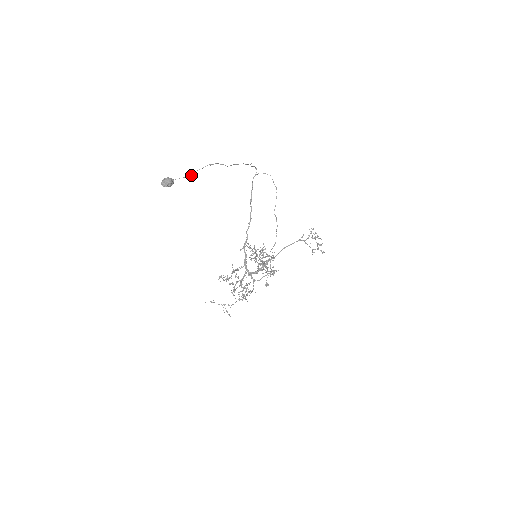
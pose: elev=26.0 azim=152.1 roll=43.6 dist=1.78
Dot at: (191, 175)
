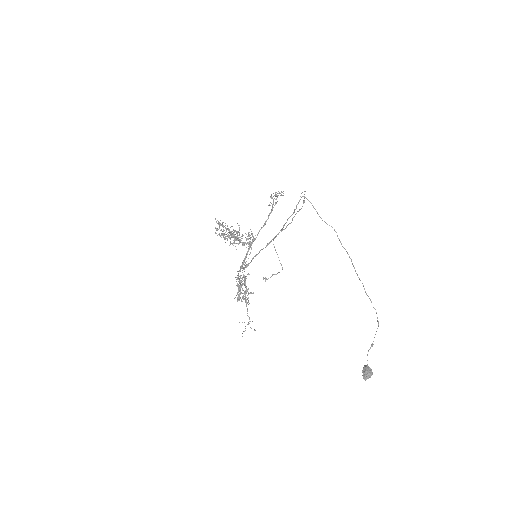
Dot at: (372, 346)
